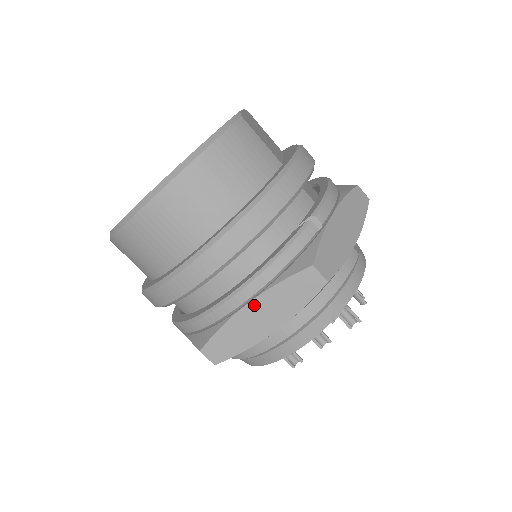
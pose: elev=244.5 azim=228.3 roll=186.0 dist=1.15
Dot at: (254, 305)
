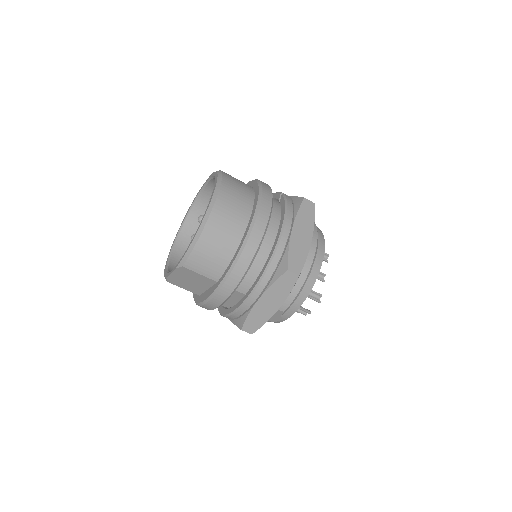
Dot at: (295, 229)
